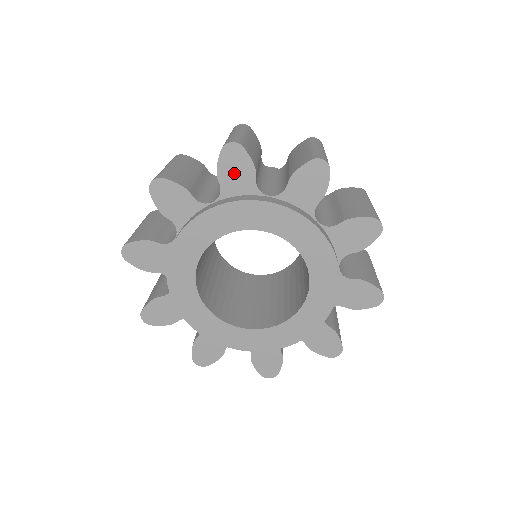
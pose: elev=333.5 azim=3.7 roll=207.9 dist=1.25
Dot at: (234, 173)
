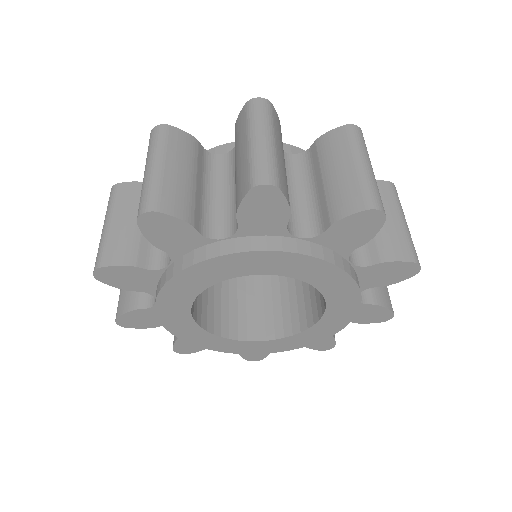
Dot at: (169, 236)
